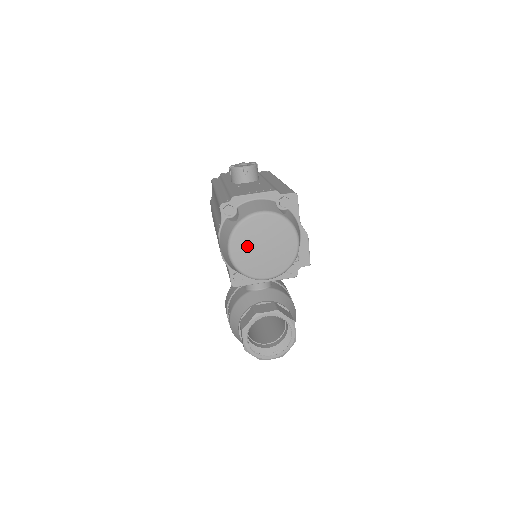
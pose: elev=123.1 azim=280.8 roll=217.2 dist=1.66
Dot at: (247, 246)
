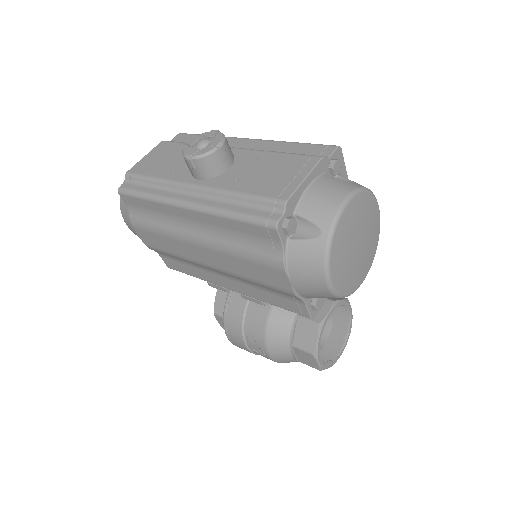
Dot at: (345, 259)
